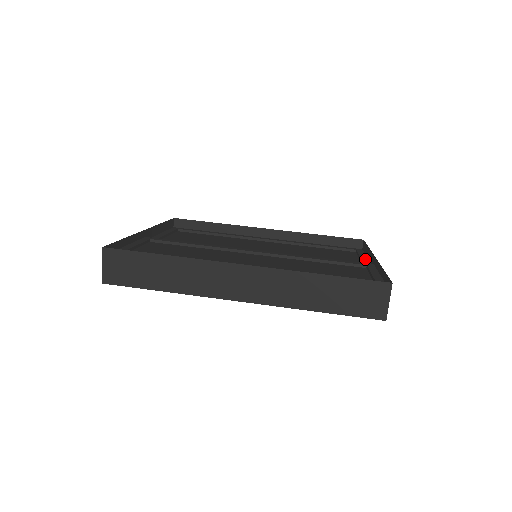
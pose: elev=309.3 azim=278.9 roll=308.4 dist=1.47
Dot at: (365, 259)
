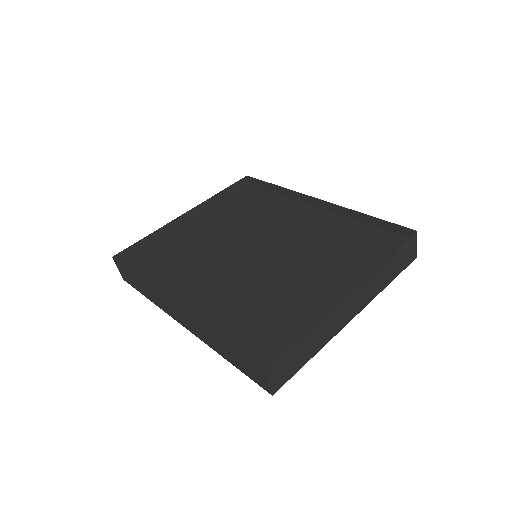
Dot at: occluded
